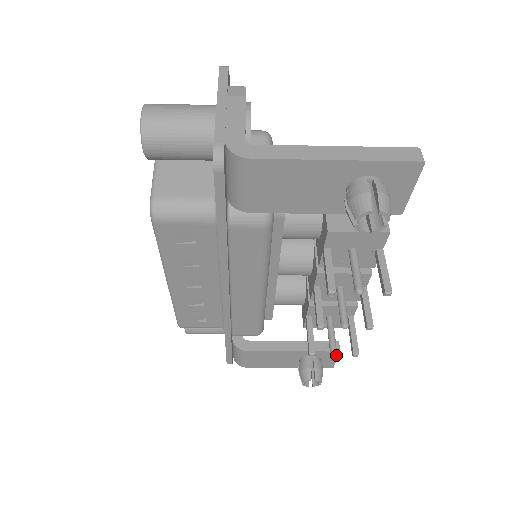
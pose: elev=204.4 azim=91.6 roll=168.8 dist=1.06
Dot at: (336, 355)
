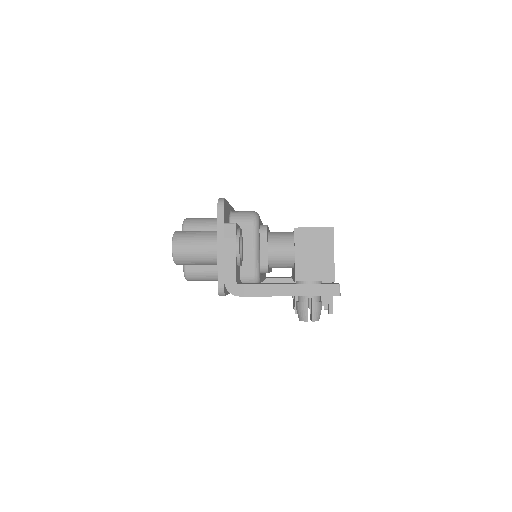
Dot at: occluded
